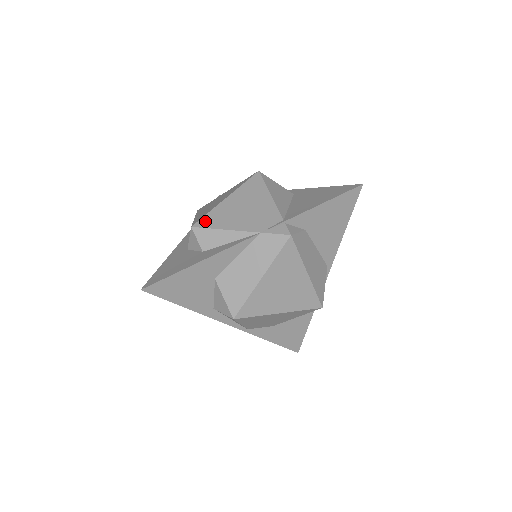
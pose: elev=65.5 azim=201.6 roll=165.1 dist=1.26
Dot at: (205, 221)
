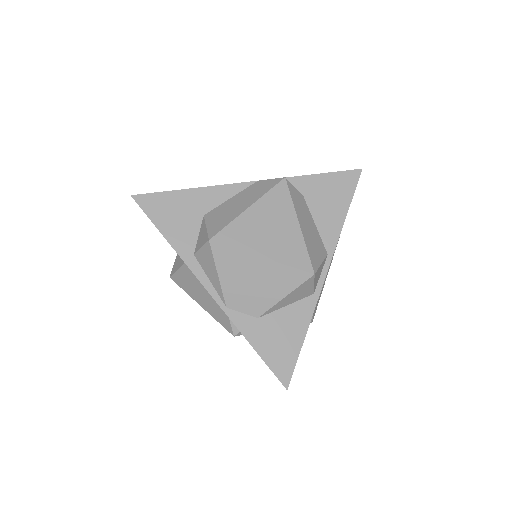
Dot at: occluded
